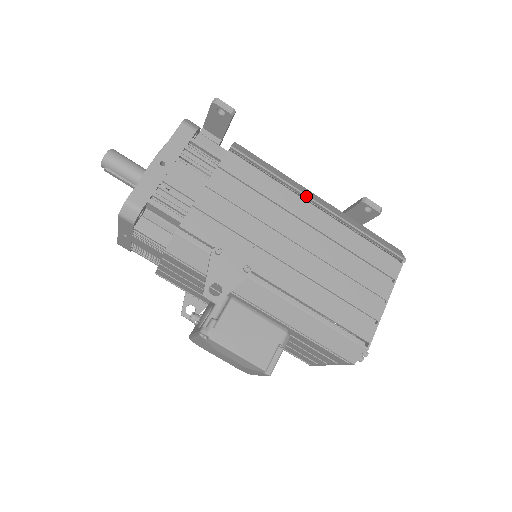
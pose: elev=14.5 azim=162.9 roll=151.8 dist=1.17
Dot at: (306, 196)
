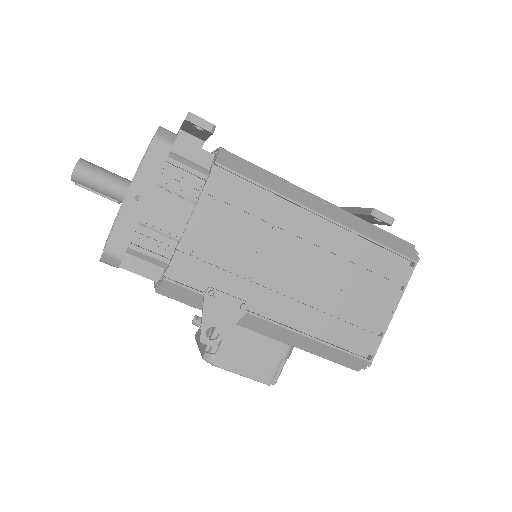
Dot at: (307, 209)
